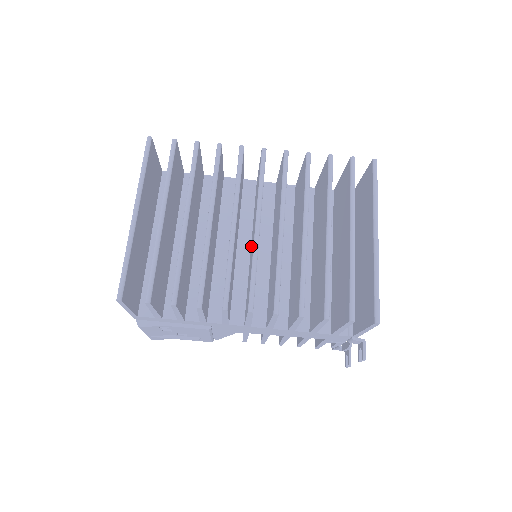
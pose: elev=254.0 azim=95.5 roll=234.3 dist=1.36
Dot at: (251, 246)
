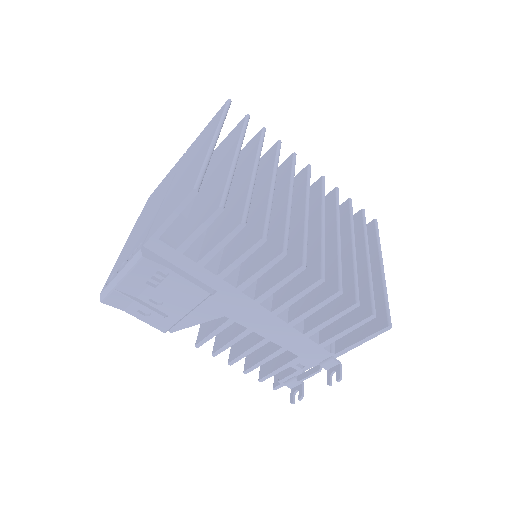
Dot at: occluded
